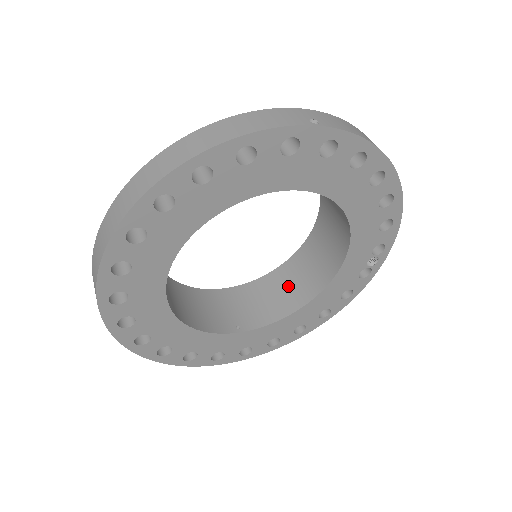
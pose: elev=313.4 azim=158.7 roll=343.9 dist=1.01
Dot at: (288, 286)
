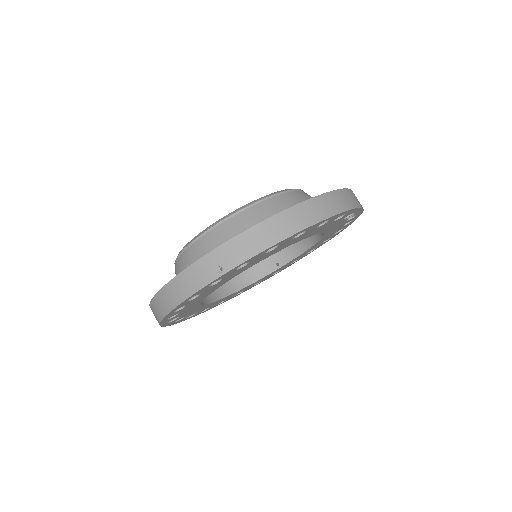
Dot at: occluded
